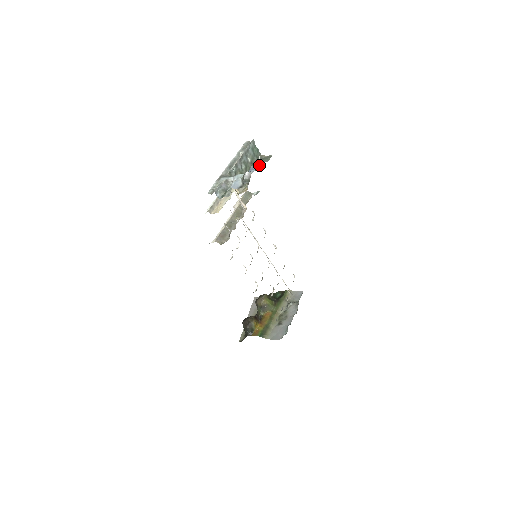
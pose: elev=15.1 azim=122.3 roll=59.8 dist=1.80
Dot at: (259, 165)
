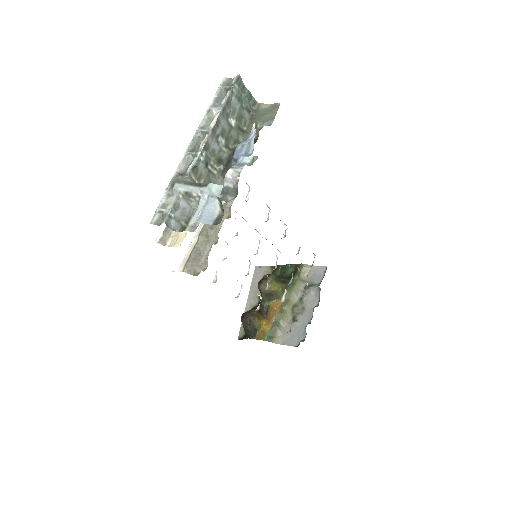
Dot at: occluded
